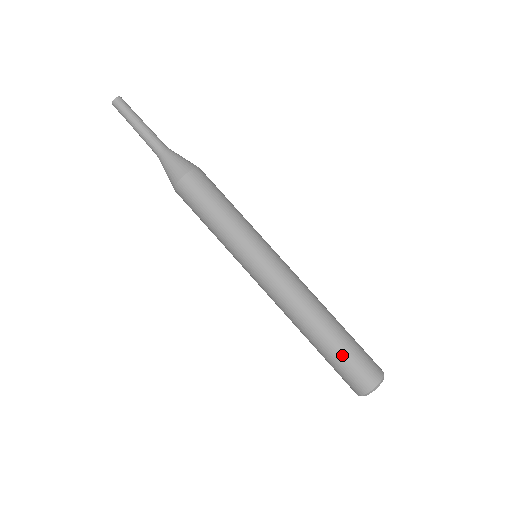
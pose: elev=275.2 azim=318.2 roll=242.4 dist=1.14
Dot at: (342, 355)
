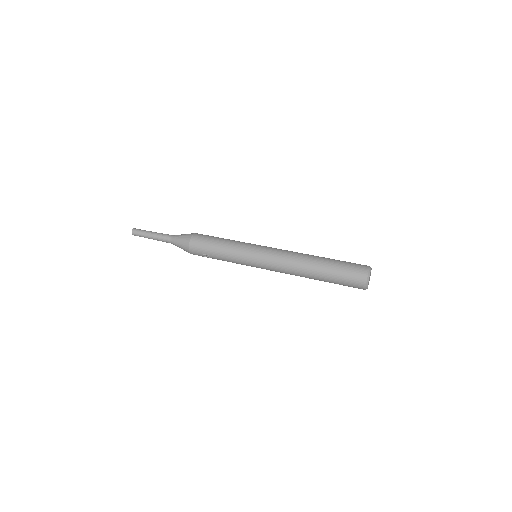
Dot at: (339, 264)
